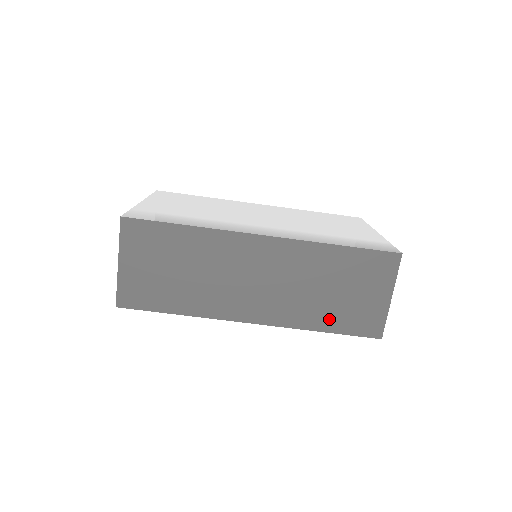
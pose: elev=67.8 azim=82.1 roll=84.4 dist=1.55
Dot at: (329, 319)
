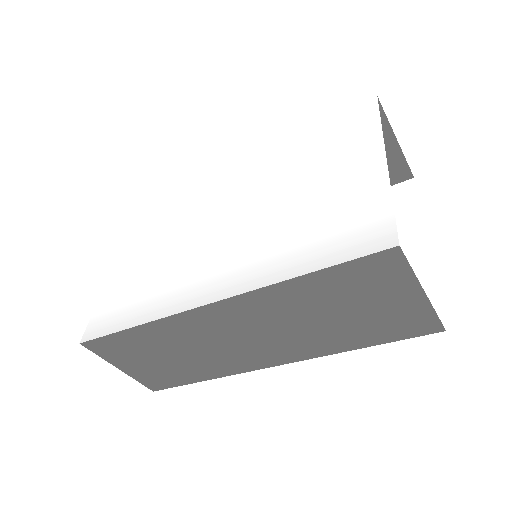
Dot at: (357, 337)
